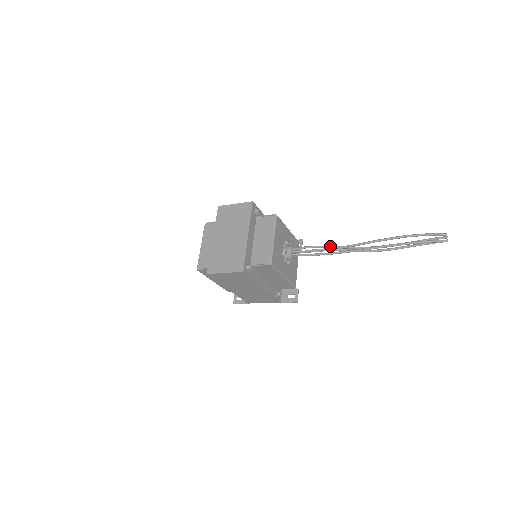
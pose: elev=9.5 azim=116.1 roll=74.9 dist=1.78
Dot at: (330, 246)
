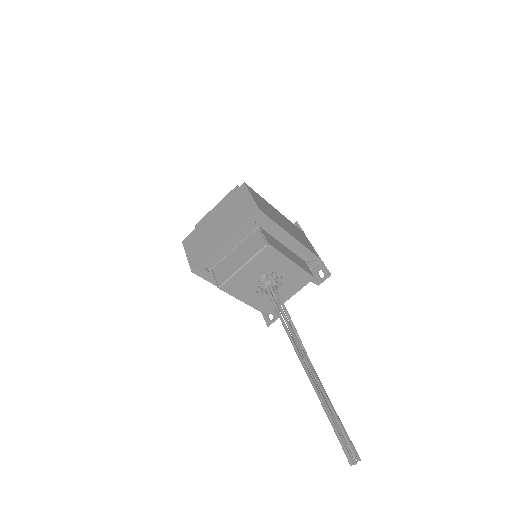
Dot at: (291, 323)
